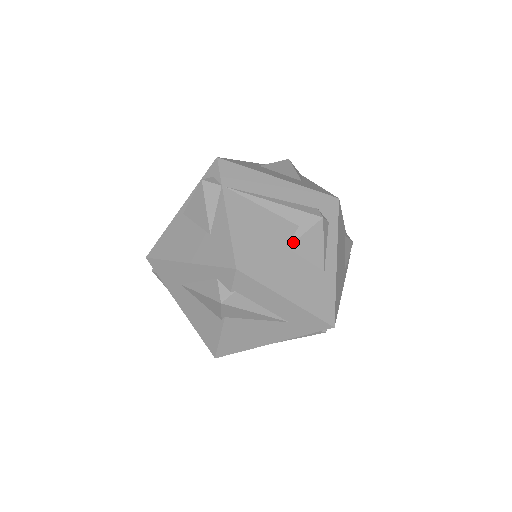
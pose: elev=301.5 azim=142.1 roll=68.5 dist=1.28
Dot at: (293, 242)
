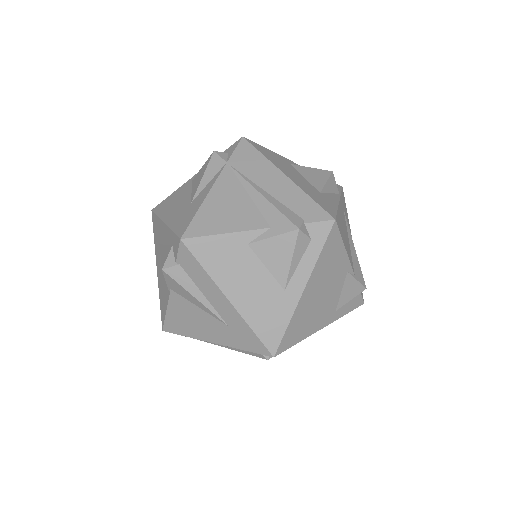
Dot at: (256, 241)
